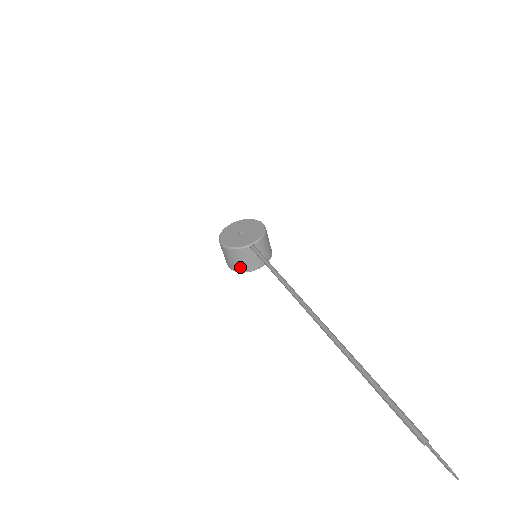
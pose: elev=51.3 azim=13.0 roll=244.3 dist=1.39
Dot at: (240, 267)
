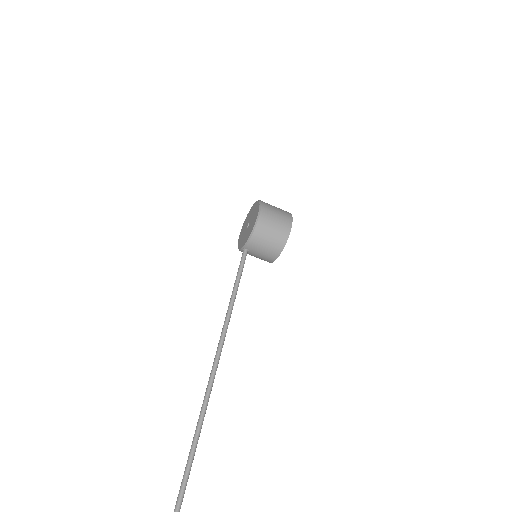
Dot at: occluded
